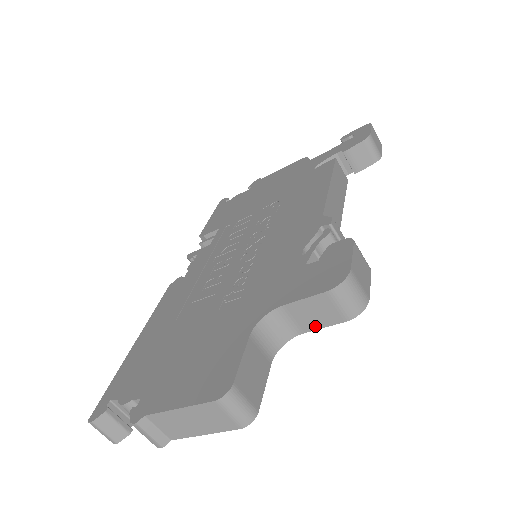
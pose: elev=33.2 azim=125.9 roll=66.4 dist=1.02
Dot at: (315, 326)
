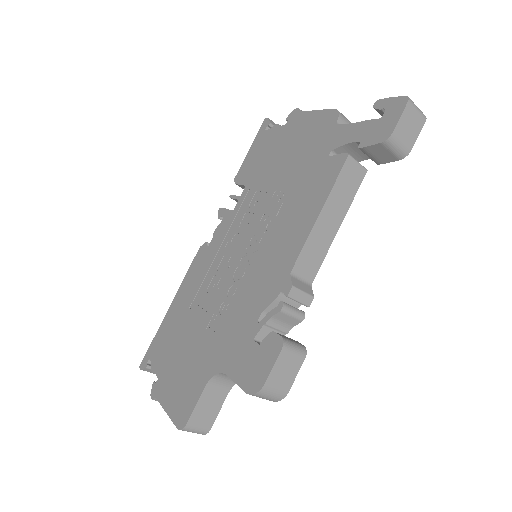
Dot at: occluded
